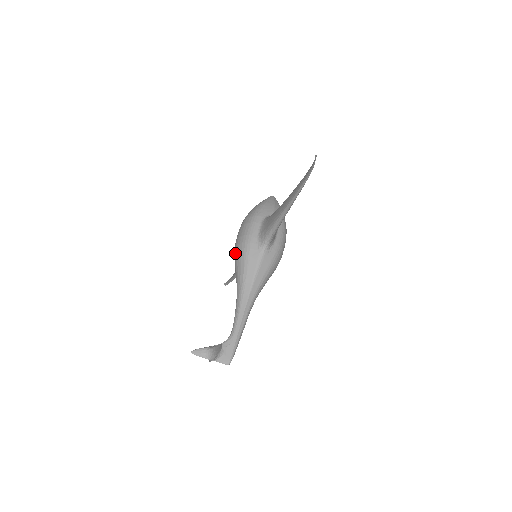
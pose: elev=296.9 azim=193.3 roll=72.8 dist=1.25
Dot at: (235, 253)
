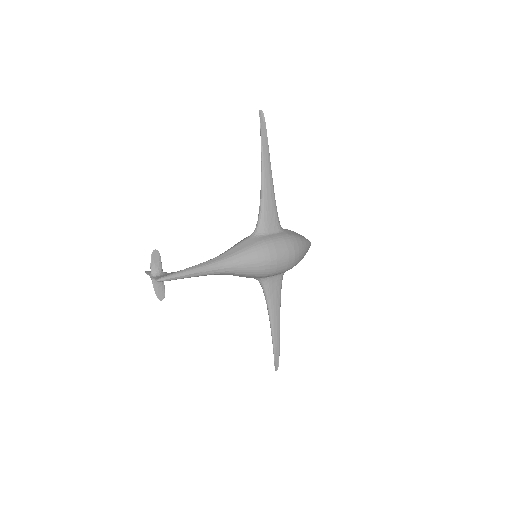
Dot at: occluded
